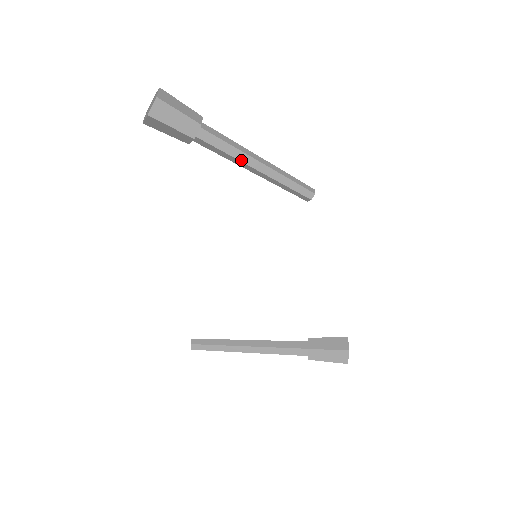
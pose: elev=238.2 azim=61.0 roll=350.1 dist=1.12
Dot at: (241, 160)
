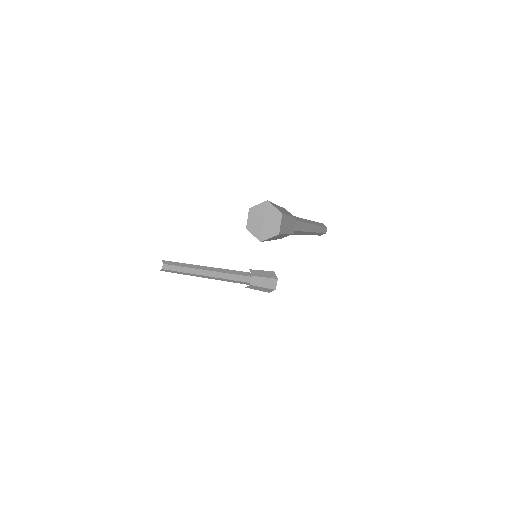
Dot at: (299, 234)
